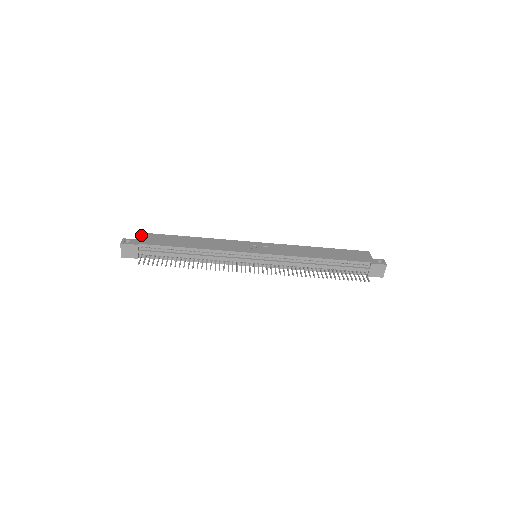
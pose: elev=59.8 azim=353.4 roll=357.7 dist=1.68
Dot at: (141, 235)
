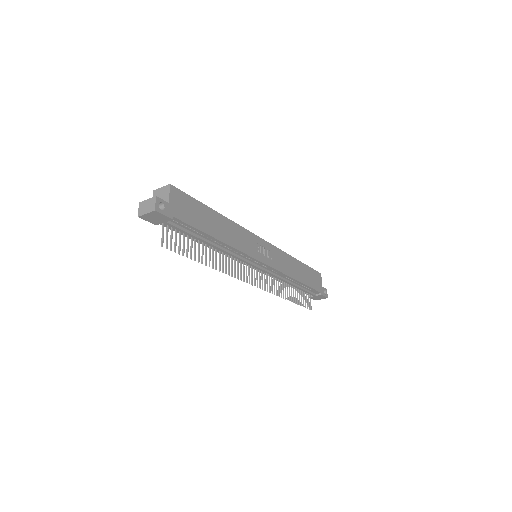
Dot at: (174, 193)
